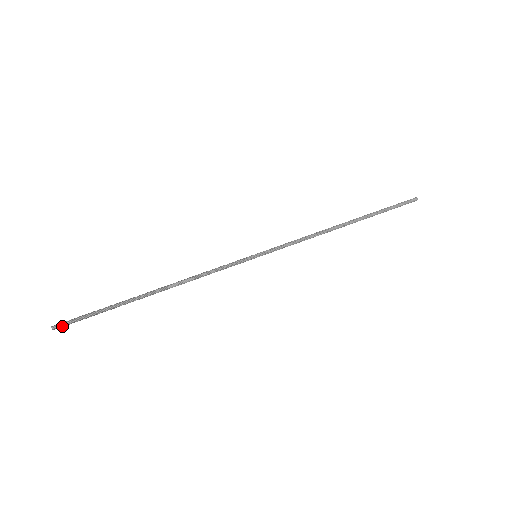
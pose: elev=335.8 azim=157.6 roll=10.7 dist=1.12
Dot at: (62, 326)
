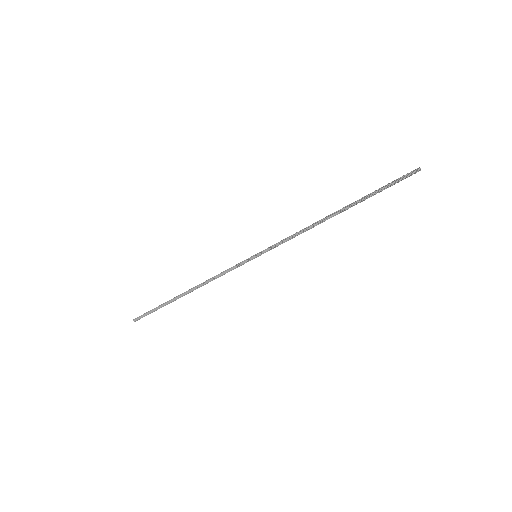
Dot at: (138, 318)
